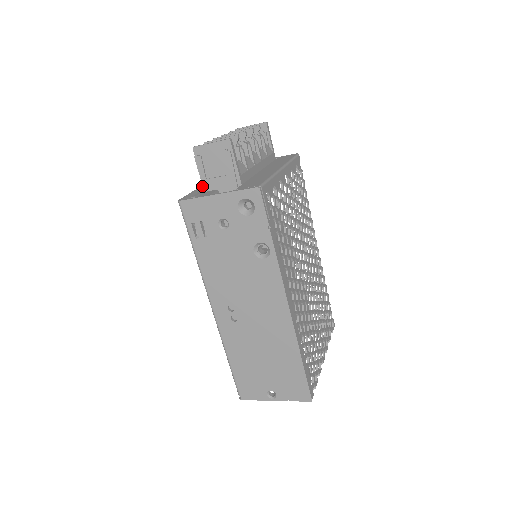
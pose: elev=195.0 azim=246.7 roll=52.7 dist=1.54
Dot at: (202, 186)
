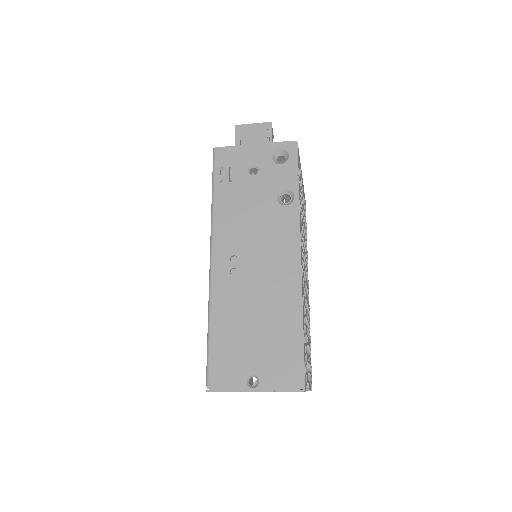
Dot at: occluded
